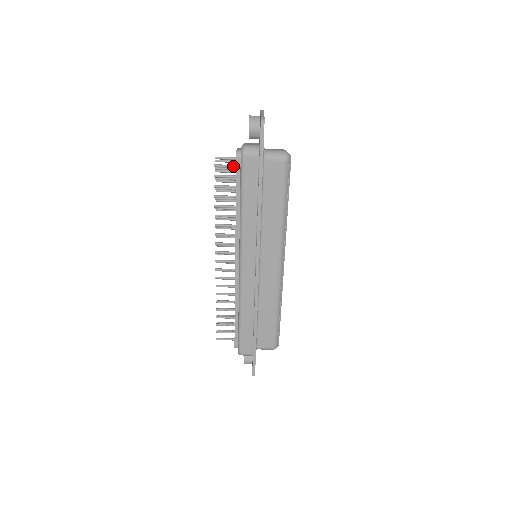
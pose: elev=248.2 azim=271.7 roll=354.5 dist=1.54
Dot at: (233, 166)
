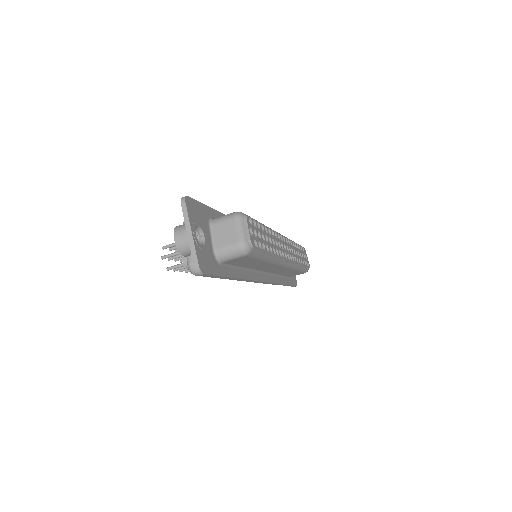
Dot at: occluded
